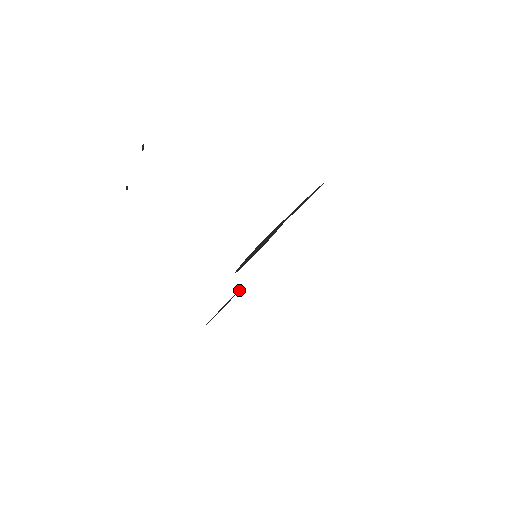
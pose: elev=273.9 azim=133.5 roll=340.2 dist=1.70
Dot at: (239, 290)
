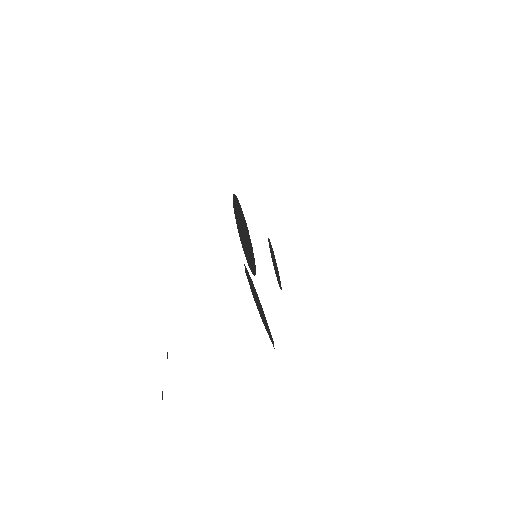
Dot at: occluded
